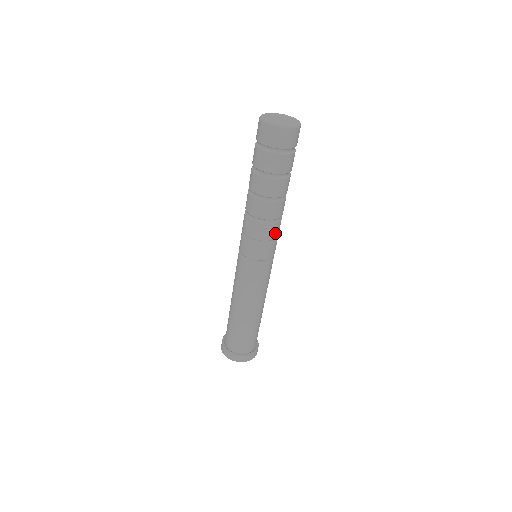
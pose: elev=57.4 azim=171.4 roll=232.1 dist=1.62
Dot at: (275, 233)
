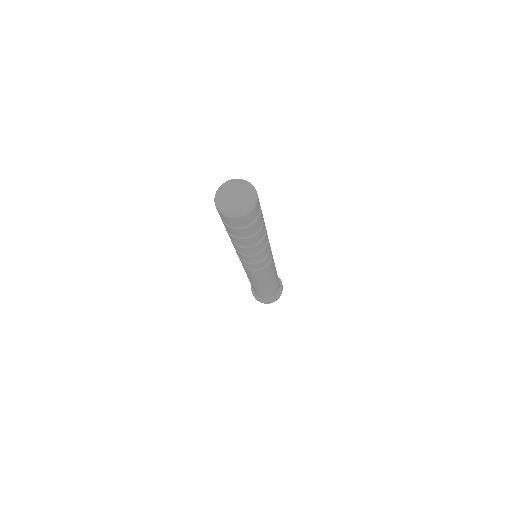
Dot at: (266, 253)
